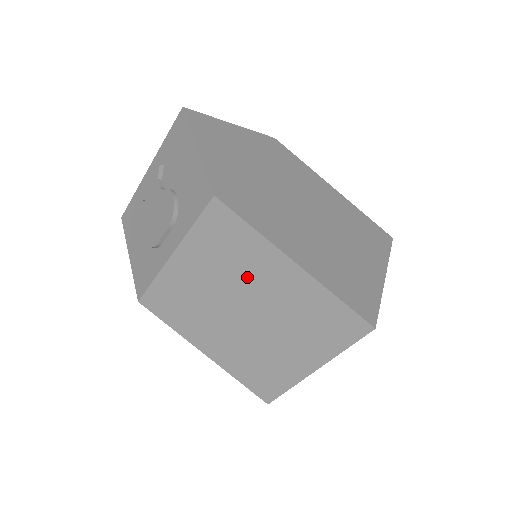
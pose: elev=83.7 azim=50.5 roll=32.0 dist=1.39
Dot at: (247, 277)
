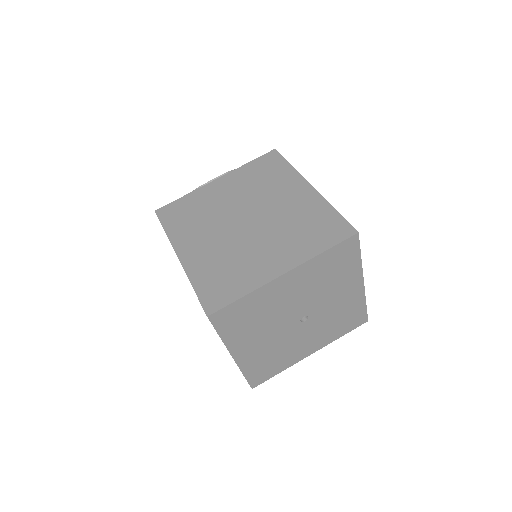
Dot at: (267, 194)
